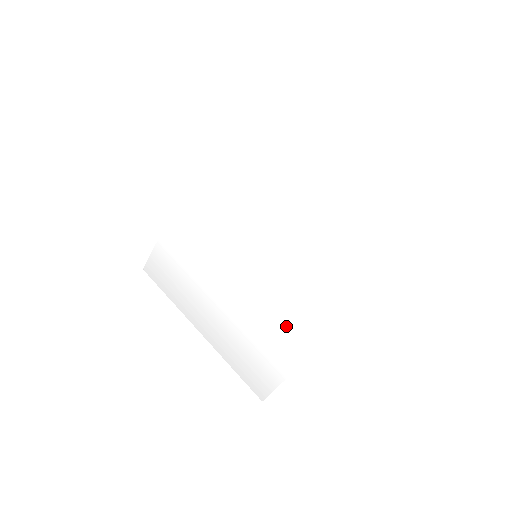
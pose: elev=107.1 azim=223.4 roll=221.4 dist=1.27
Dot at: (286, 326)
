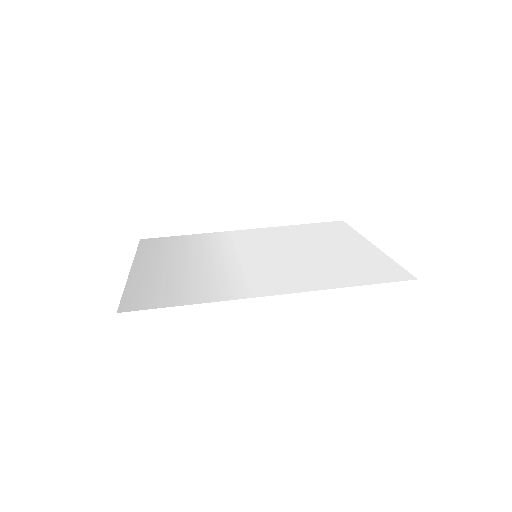
Dot at: (231, 283)
